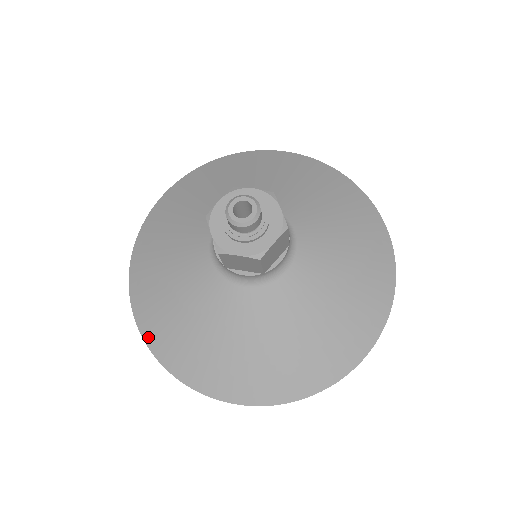
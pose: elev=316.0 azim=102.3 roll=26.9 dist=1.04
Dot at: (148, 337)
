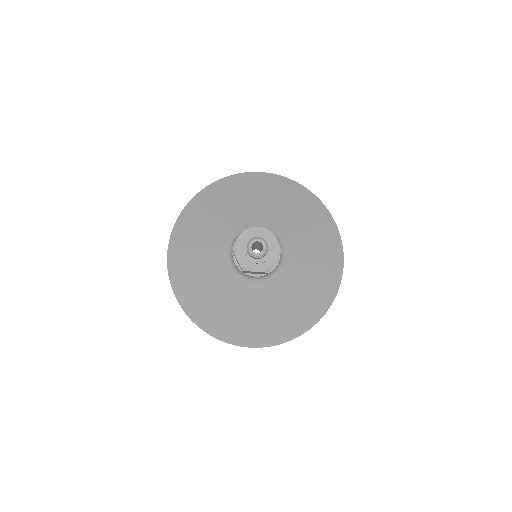
Dot at: (190, 314)
